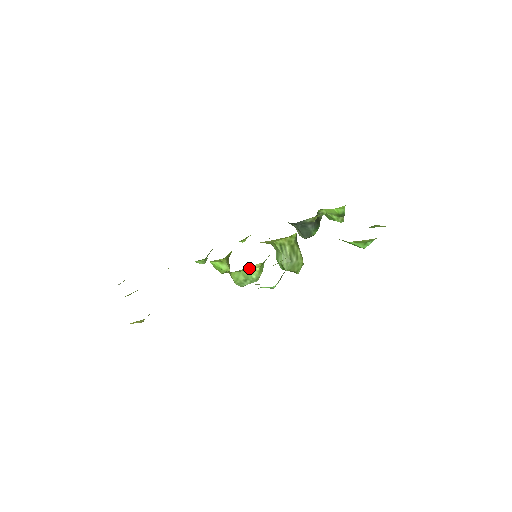
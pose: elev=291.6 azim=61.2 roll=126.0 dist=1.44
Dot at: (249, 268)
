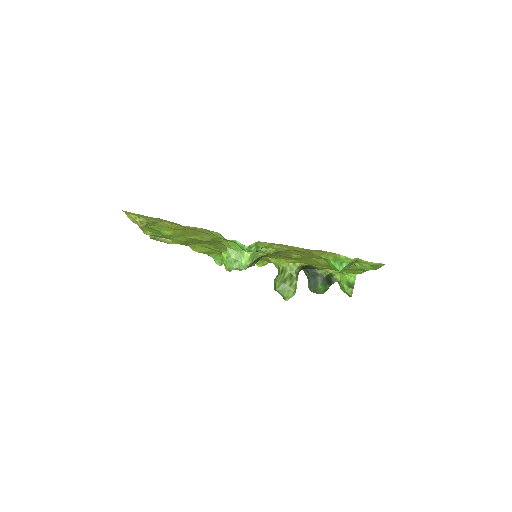
Dot at: occluded
